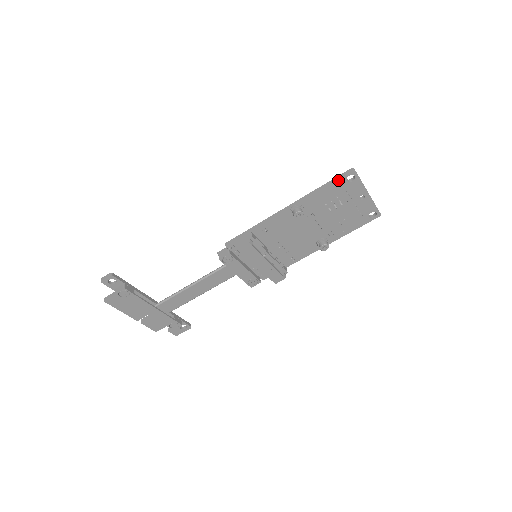
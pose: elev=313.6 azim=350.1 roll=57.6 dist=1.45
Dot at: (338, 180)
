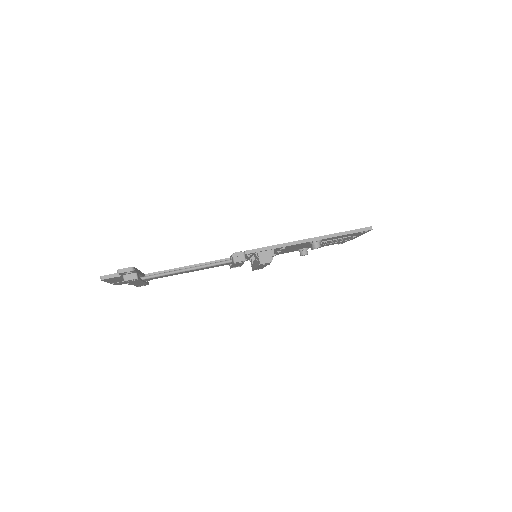
Dot at: (358, 232)
